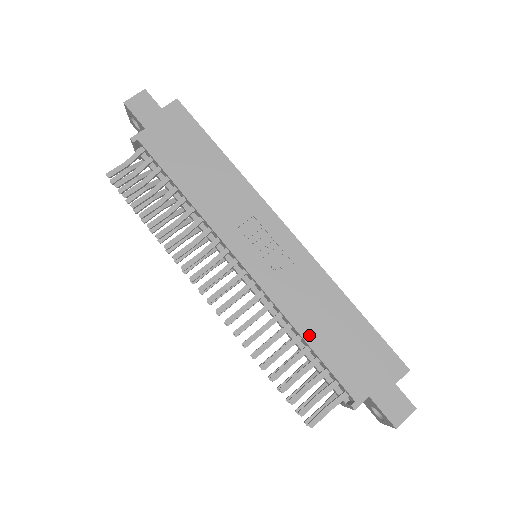
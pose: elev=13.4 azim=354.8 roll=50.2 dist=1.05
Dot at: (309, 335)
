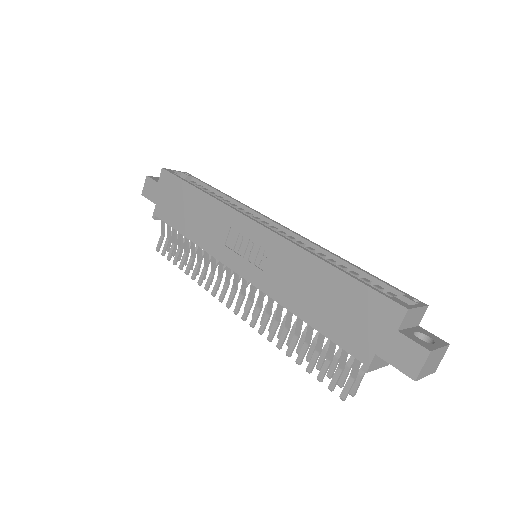
Dot at: (302, 312)
